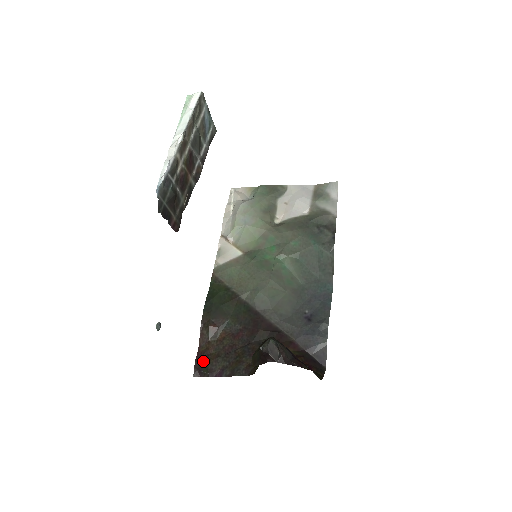
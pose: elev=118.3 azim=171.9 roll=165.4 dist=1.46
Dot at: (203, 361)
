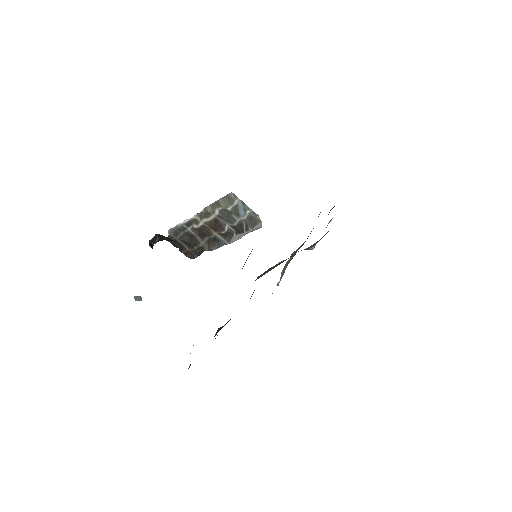
Dot at: occluded
